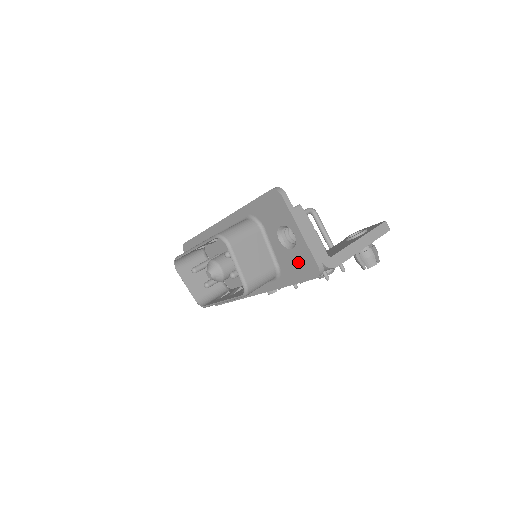
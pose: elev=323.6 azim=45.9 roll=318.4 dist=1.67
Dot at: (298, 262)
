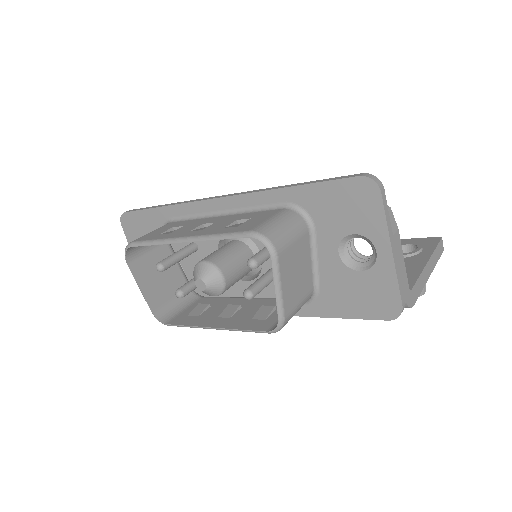
Dot at: (363, 291)
